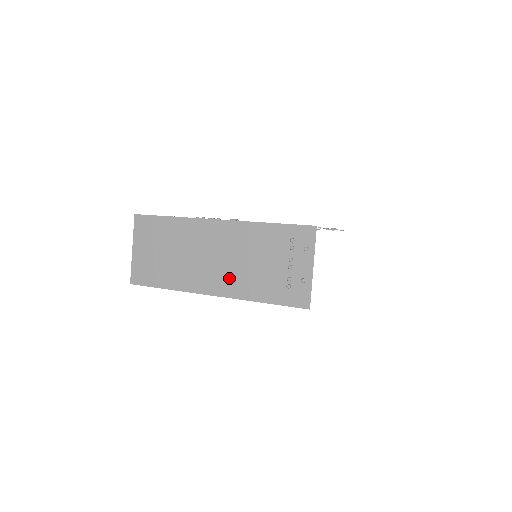
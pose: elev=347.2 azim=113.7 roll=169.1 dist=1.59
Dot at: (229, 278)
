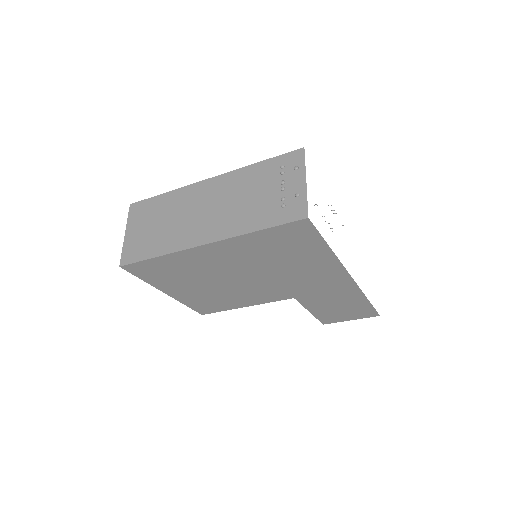
Dot at: (222, 222)
